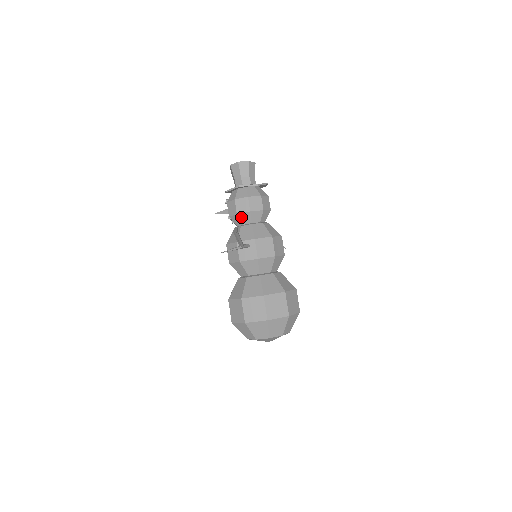
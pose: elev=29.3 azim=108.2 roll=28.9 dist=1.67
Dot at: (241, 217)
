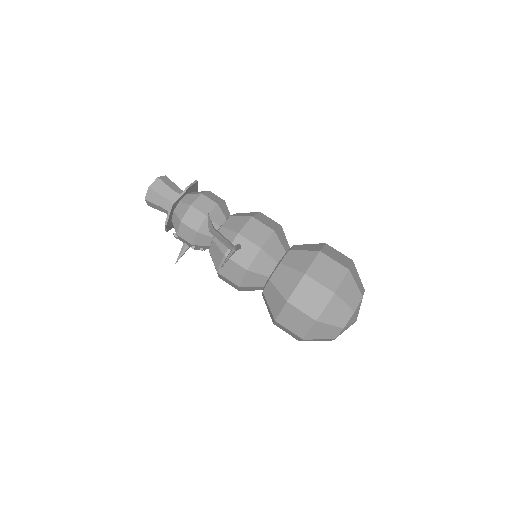
Dot at: (204, 231)
